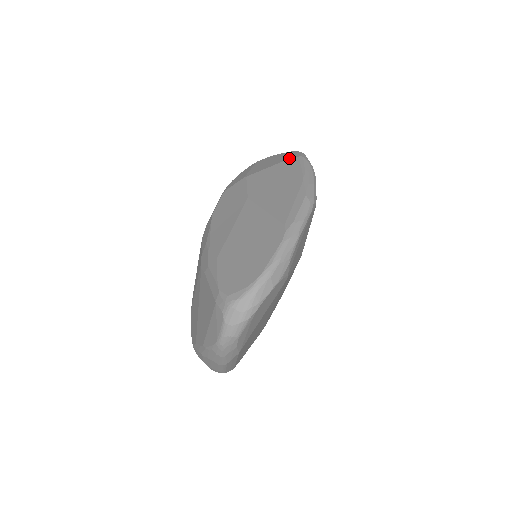
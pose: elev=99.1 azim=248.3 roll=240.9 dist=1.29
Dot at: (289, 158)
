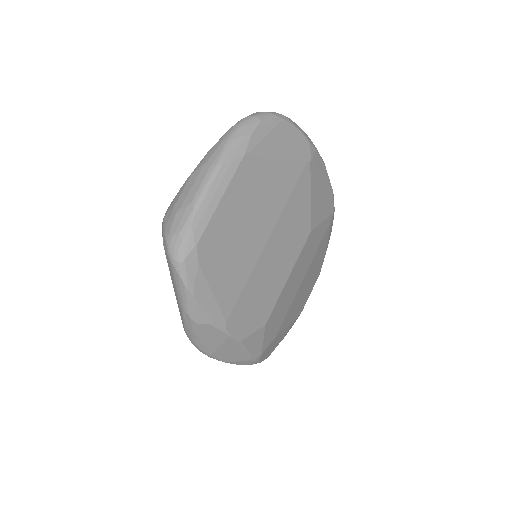
Dot at: occluded
